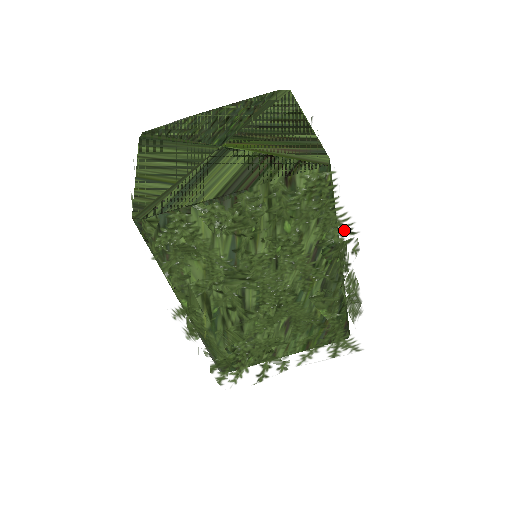
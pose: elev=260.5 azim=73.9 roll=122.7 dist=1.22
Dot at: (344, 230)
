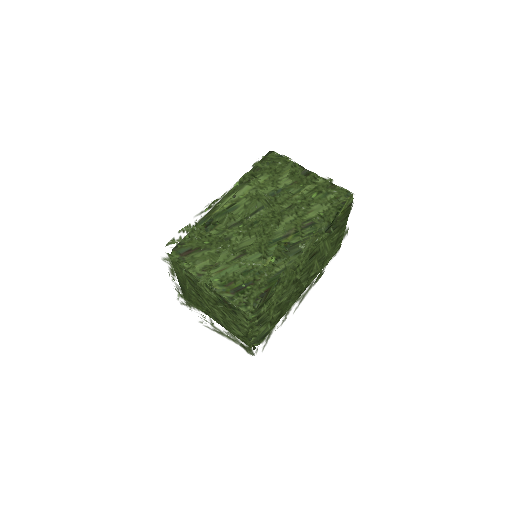
Dot at: (331, 225)
